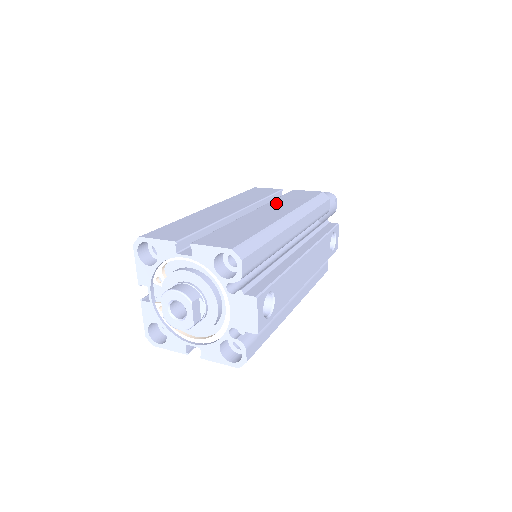
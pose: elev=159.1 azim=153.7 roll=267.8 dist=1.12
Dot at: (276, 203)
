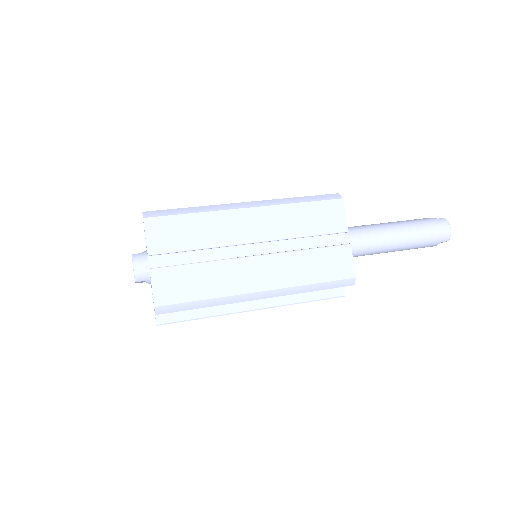
Dot at: (291, 260)
